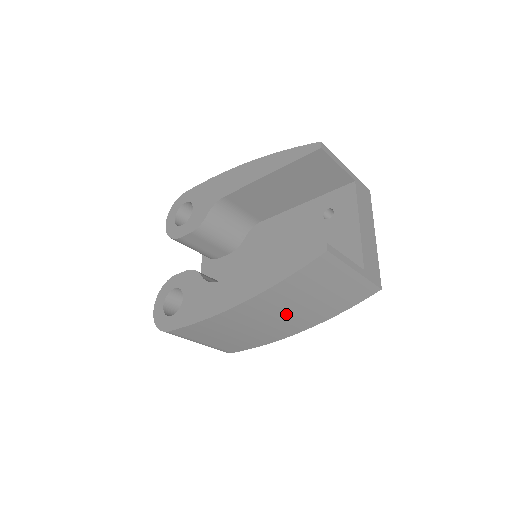
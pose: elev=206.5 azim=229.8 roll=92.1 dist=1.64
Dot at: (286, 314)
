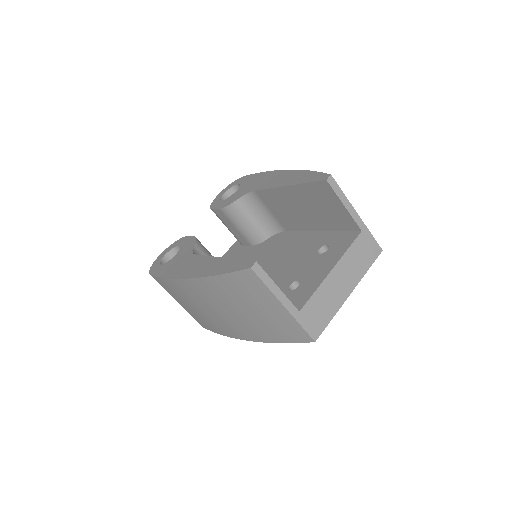
Dot at: (228, 313)
